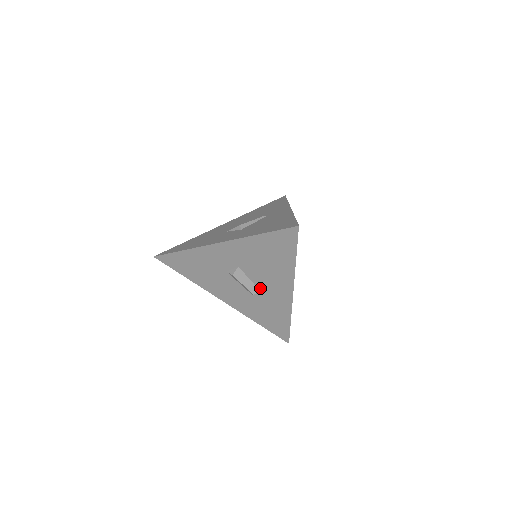
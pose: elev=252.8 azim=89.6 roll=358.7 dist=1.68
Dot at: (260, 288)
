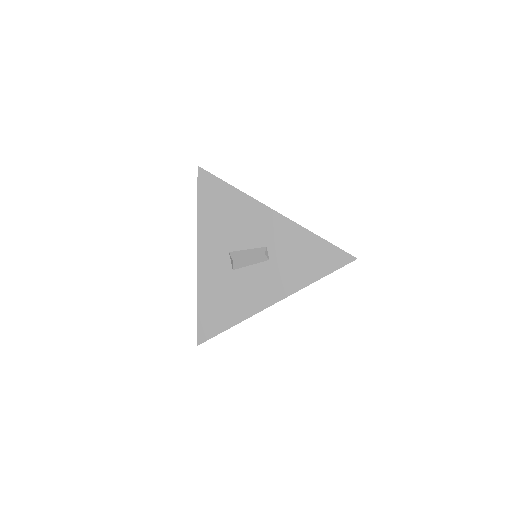
Dot at: (262, 245)
